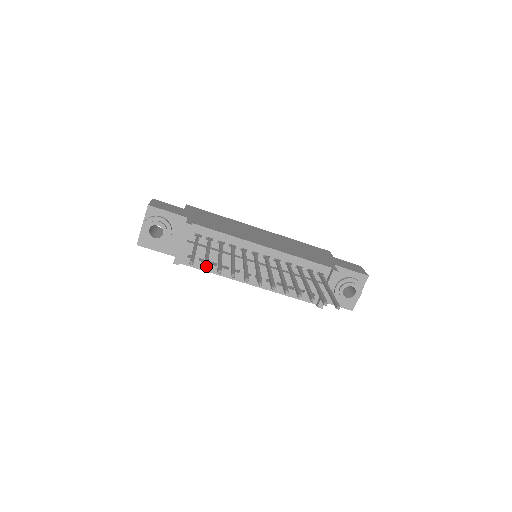
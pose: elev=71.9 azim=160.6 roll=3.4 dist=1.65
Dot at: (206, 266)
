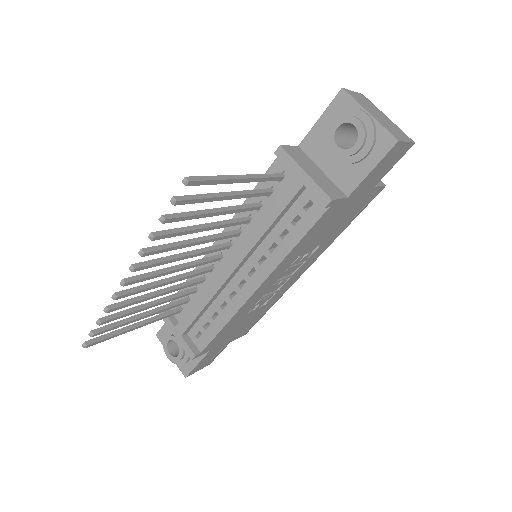
Dot at: (90, 332)
